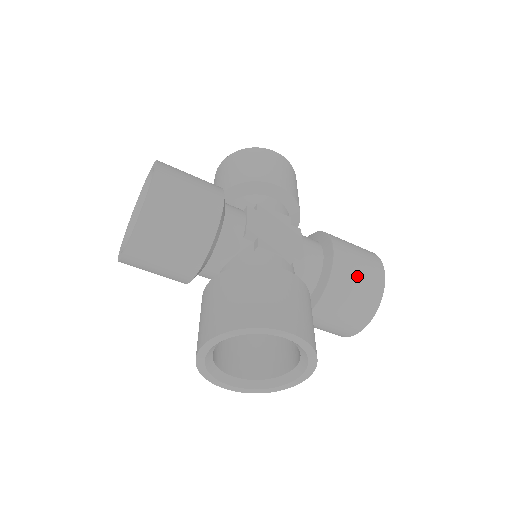
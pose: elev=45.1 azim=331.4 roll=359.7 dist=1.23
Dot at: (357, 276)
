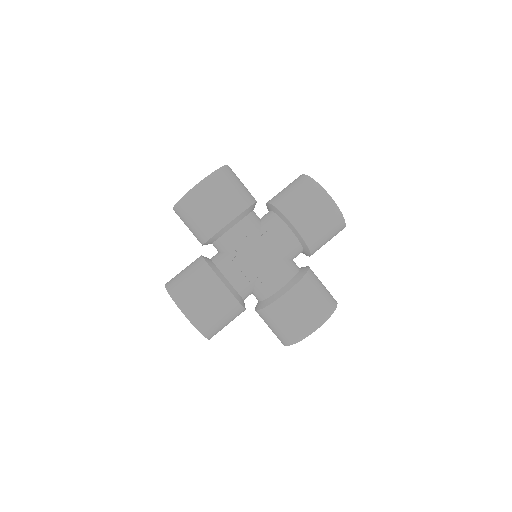
Dot at: (322, 228)
